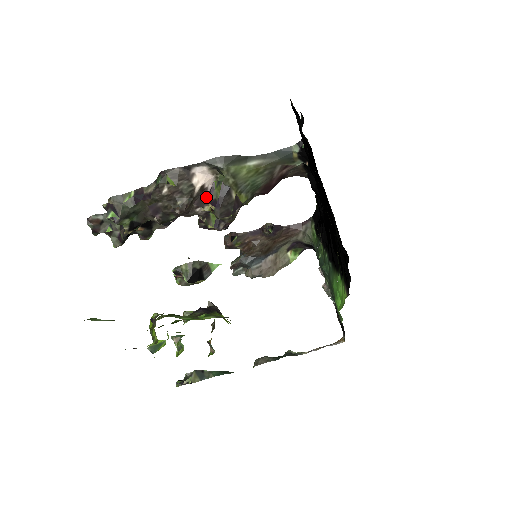
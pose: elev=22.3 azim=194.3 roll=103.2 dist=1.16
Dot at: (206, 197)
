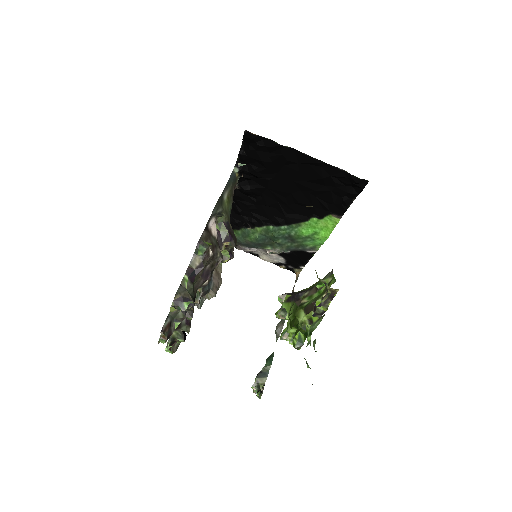
Dot at: (218, 241)
